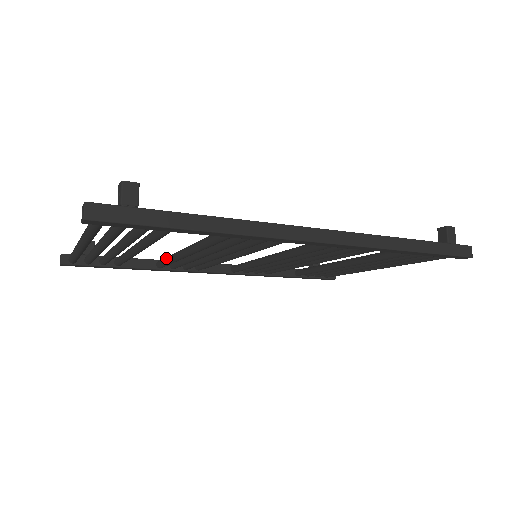
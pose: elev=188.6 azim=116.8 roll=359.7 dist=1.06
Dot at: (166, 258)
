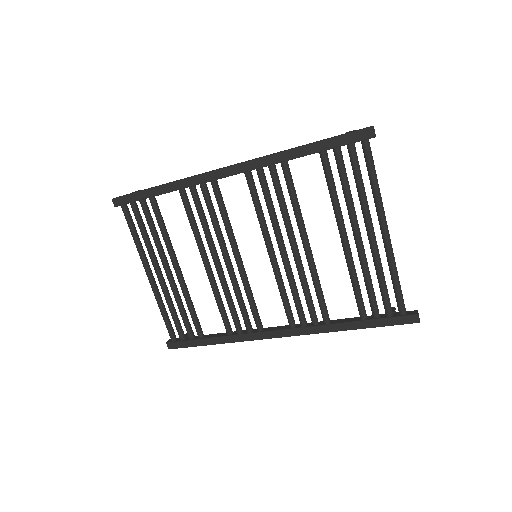
Dot at: (219, 306)
